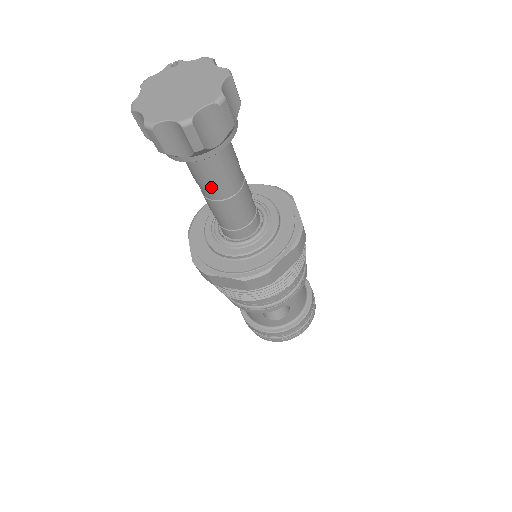
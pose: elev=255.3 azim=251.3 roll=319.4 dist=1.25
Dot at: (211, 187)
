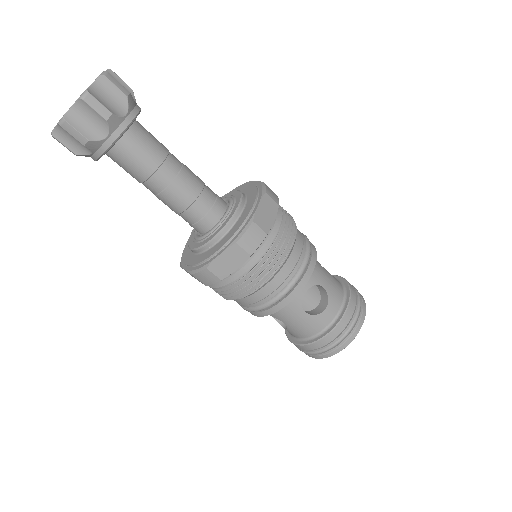
Dot at: (153, 172)
